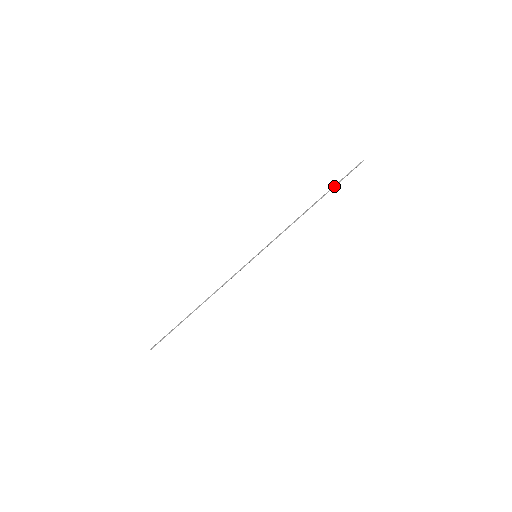
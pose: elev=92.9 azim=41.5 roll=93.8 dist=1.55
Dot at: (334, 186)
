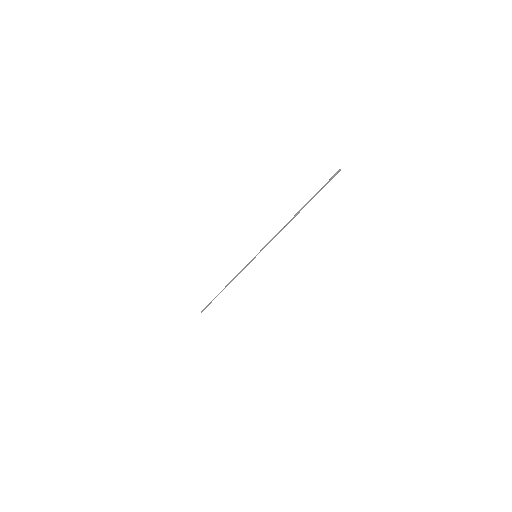
Dot at: (313, 197)
